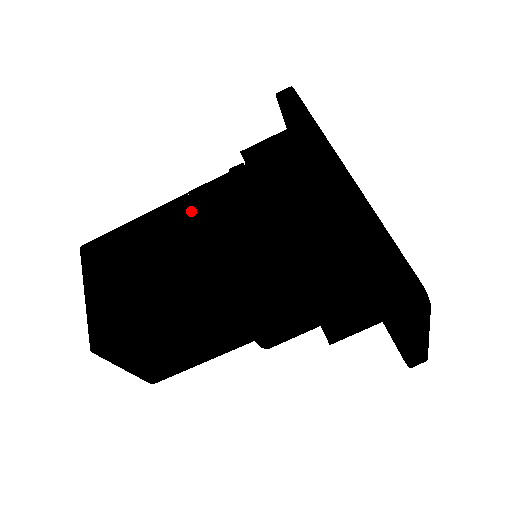
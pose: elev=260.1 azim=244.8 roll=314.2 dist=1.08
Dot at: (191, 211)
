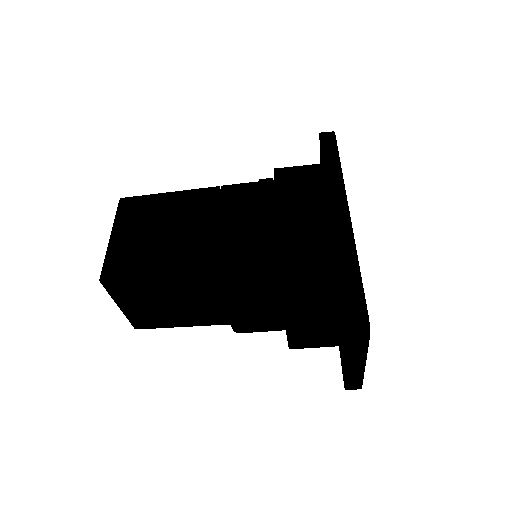
Dot at: (217, 201)
